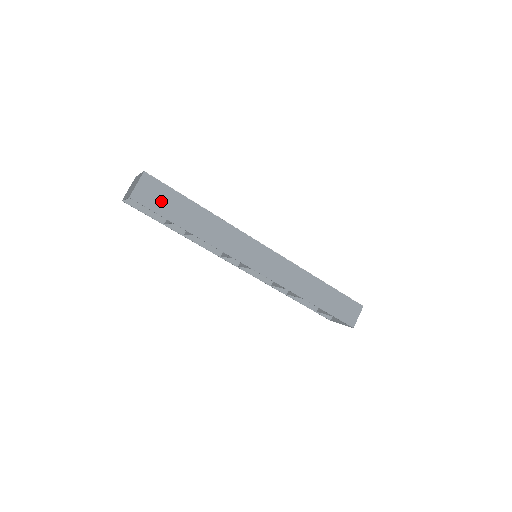
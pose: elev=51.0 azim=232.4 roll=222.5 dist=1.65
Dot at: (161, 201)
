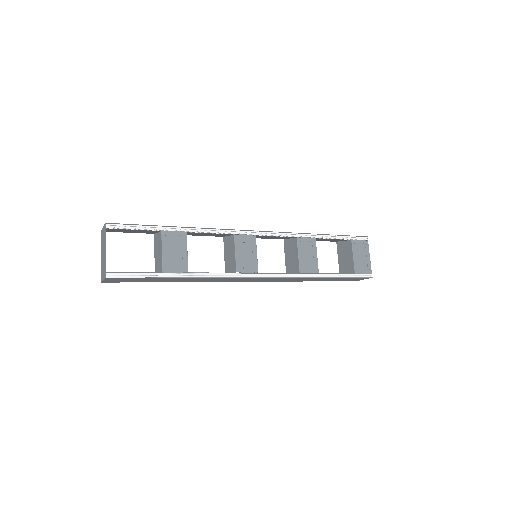
Dot at: (134, 280)
